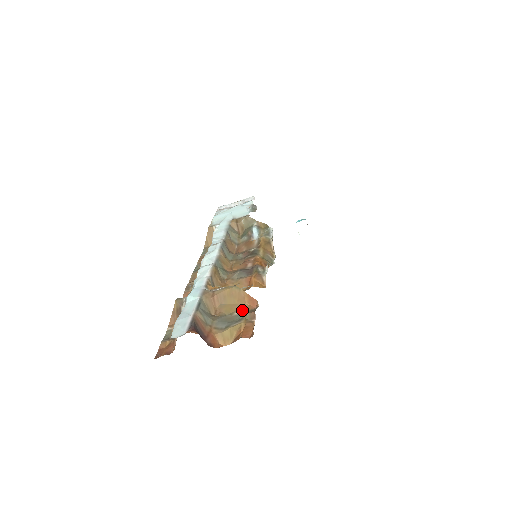
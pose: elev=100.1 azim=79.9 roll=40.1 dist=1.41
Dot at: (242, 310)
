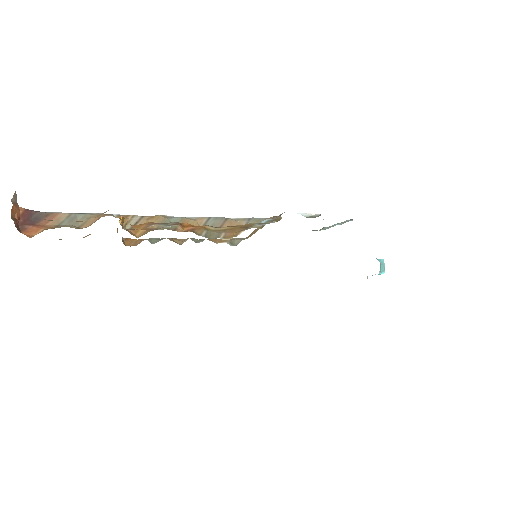
Dot at: occluded
